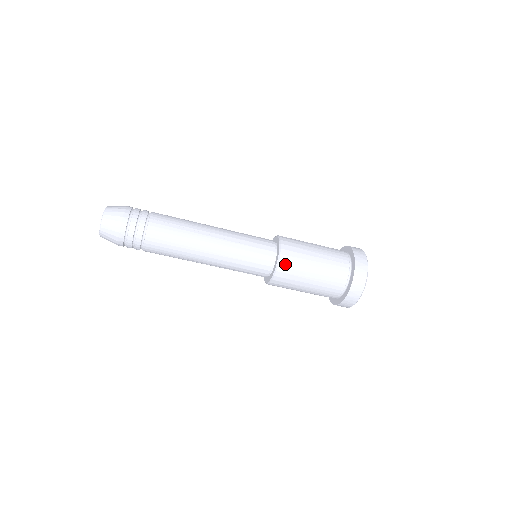
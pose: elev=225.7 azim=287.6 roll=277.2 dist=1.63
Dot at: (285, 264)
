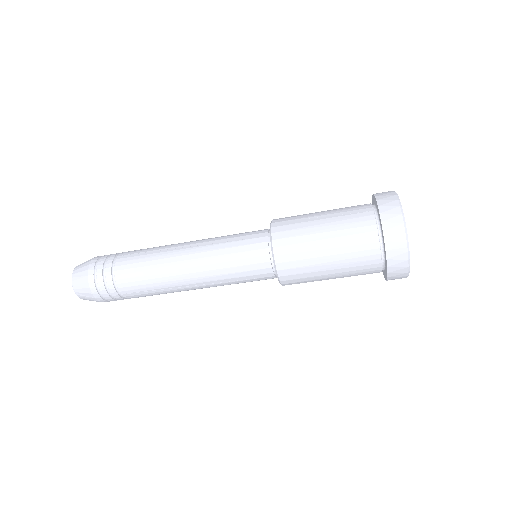
Dot at: (281, 242)
